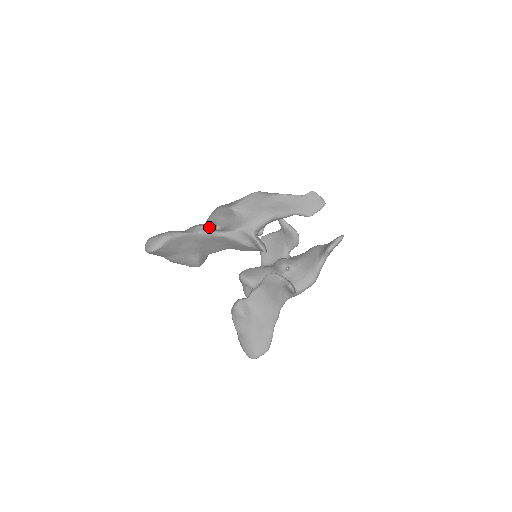
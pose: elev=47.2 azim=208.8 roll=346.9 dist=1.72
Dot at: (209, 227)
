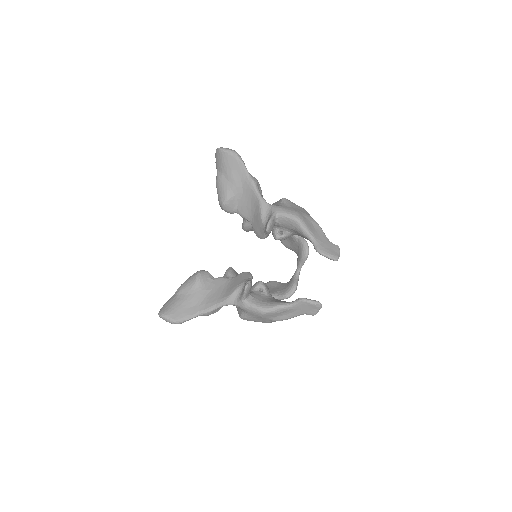
Dot at: (259, 187)
